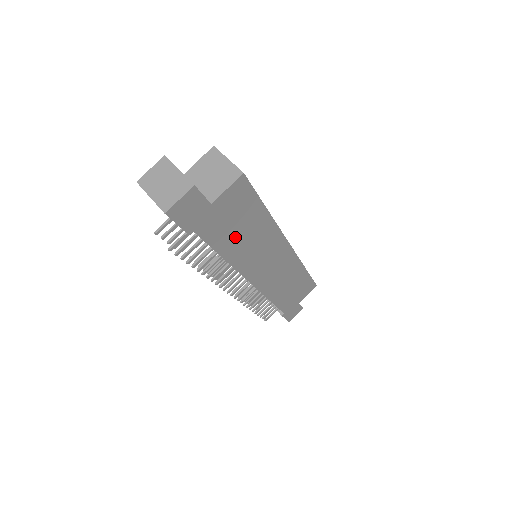
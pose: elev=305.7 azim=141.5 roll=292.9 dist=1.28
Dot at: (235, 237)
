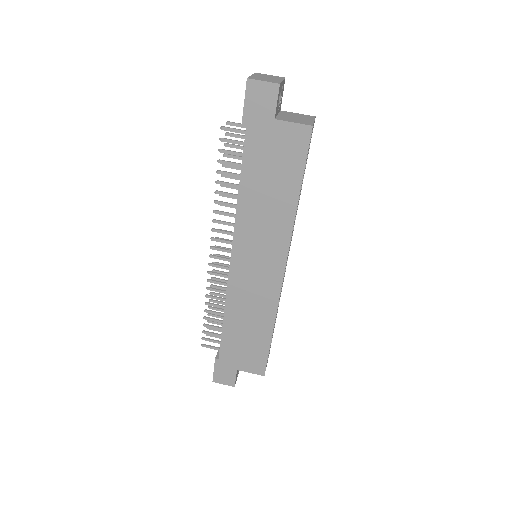
Dot at: (261, 182)
